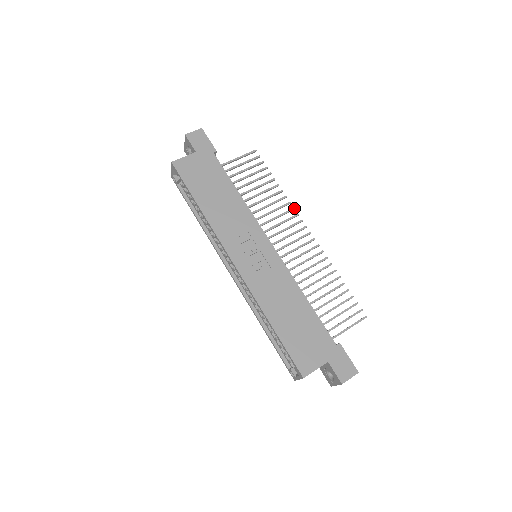
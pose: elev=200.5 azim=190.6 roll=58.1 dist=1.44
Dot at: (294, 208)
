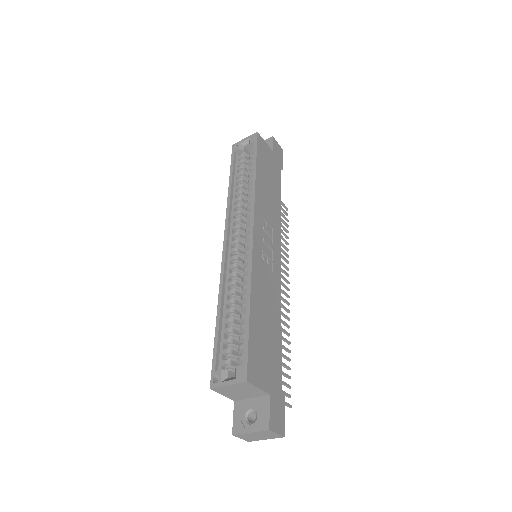
Dot at: occluded
